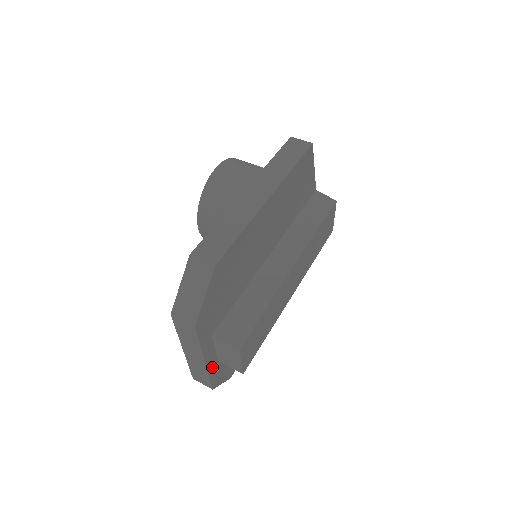
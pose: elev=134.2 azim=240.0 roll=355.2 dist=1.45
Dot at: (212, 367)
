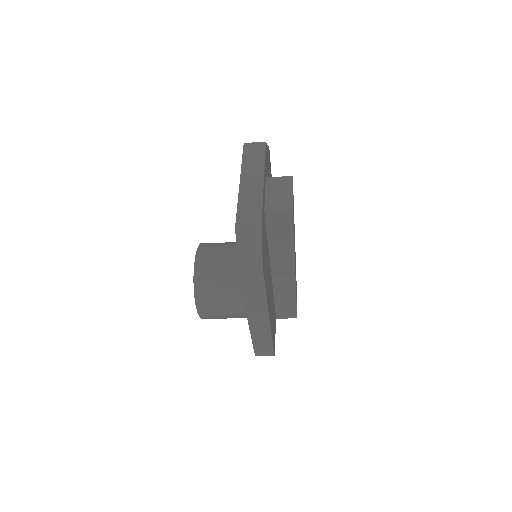
Dot at: (263, 202)
